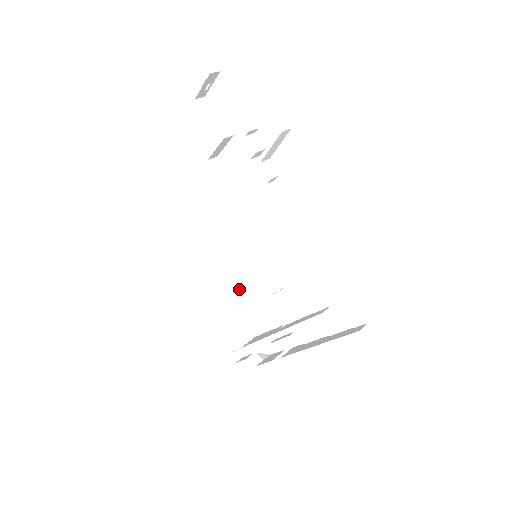
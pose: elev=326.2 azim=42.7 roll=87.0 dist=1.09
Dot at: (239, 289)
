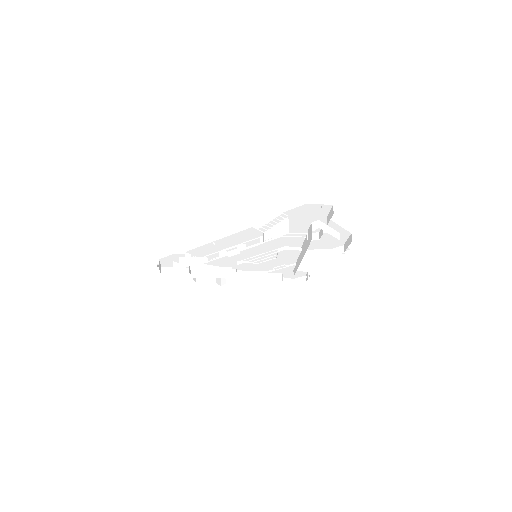
Dot at: occluded
